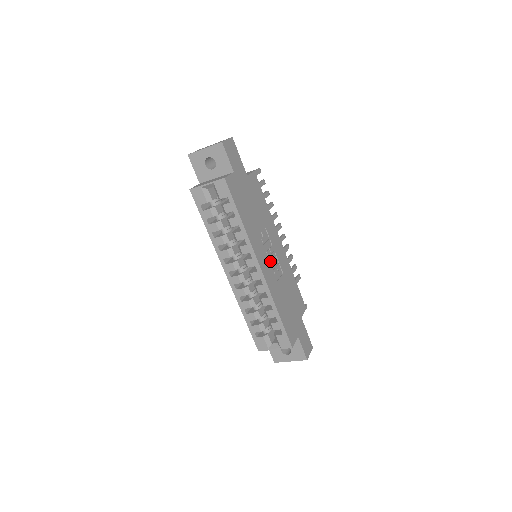
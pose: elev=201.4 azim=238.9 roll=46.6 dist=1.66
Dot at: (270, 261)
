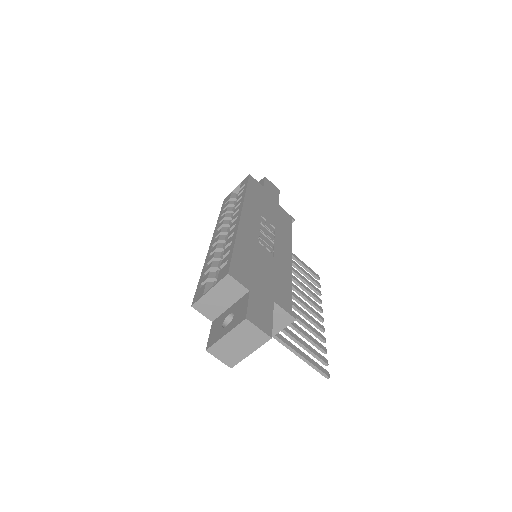
Dot at: (261, 235)
